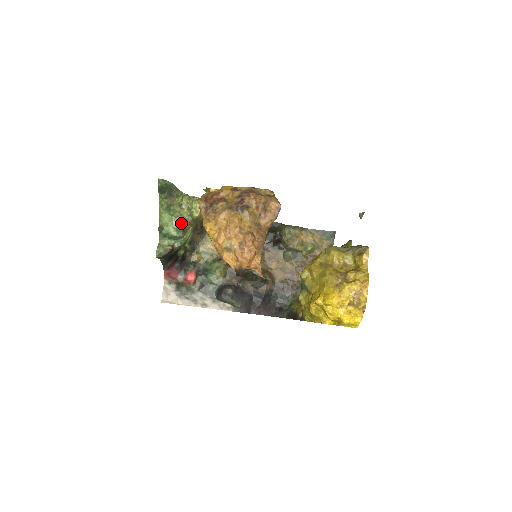
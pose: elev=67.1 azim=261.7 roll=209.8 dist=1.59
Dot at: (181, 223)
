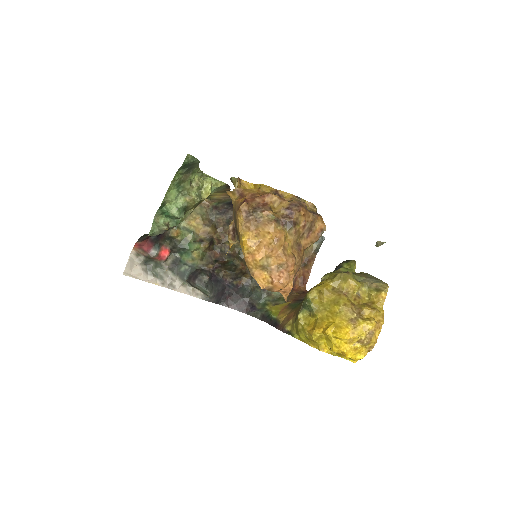
Dot at: (186, 203)
